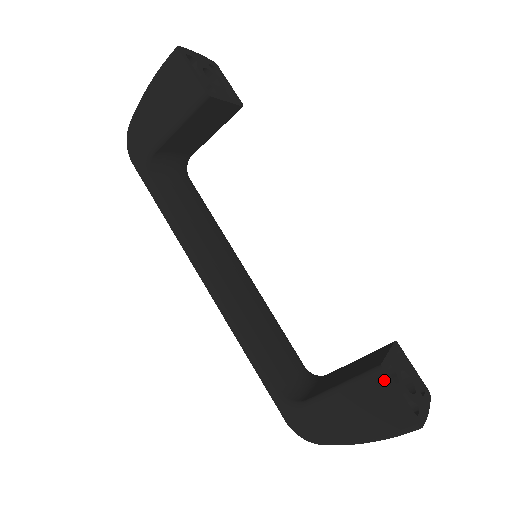
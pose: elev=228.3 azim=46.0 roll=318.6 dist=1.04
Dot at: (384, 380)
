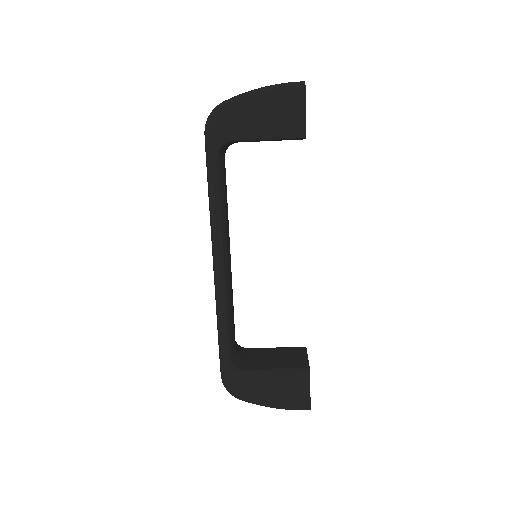
Dot at: (307, 378)
